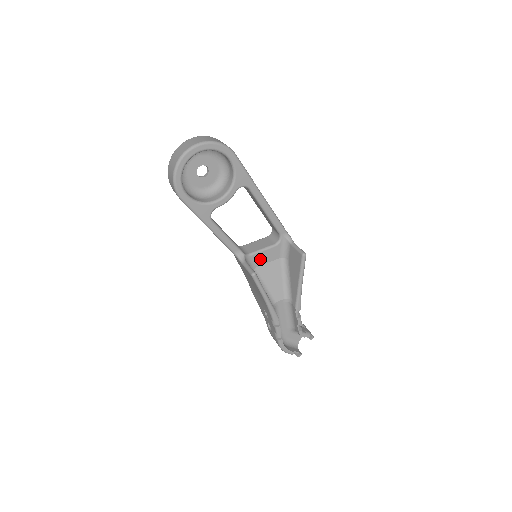
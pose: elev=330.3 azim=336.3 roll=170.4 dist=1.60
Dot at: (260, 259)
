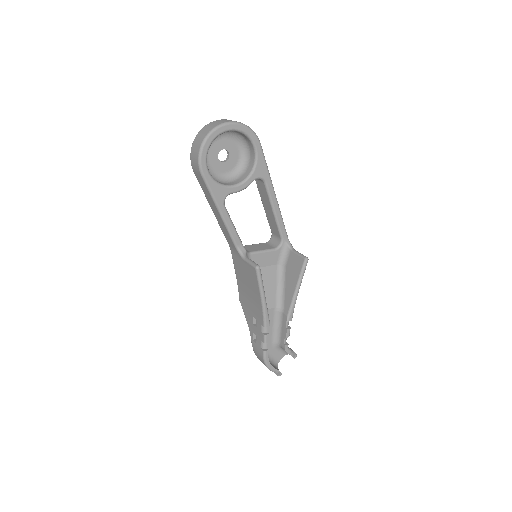
Dot at: (259, 260)
